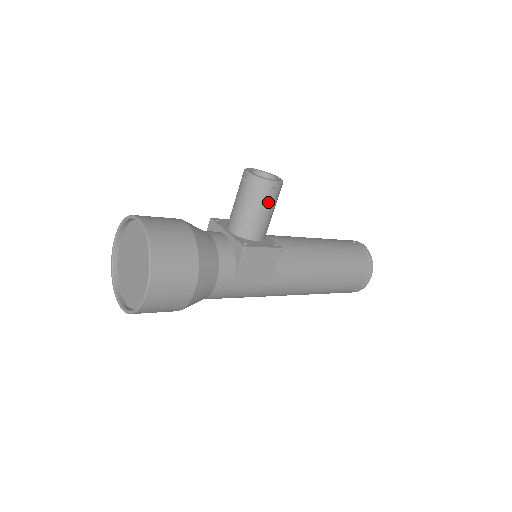
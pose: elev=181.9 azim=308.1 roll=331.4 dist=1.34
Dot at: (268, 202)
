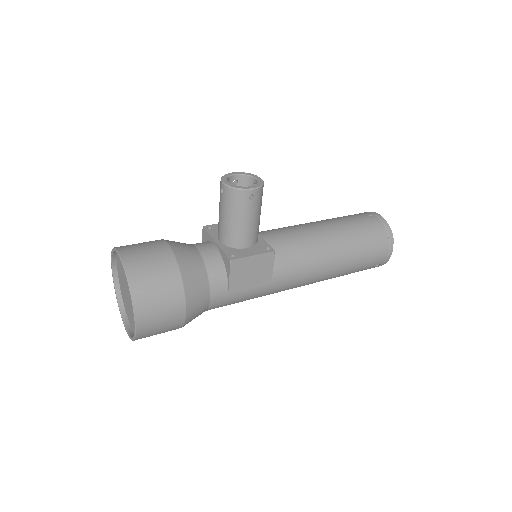
Dot at: (249, 210)
